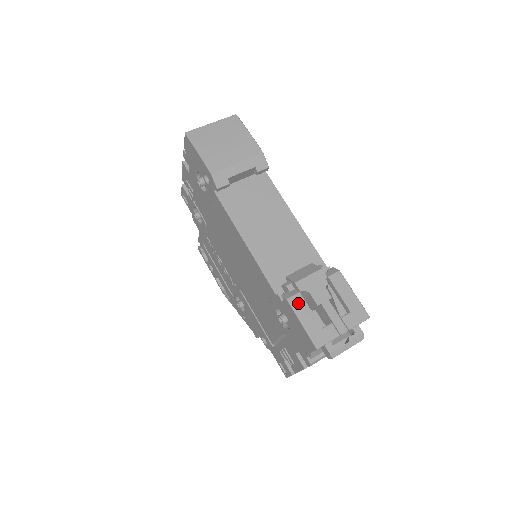
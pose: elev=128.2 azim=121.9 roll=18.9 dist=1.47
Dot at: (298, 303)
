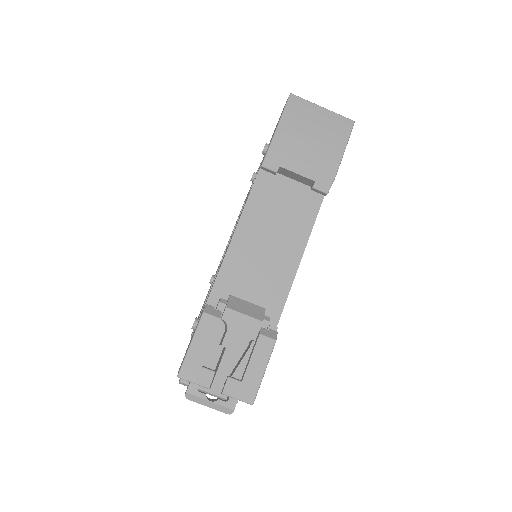
Dot at: (208, 325)
